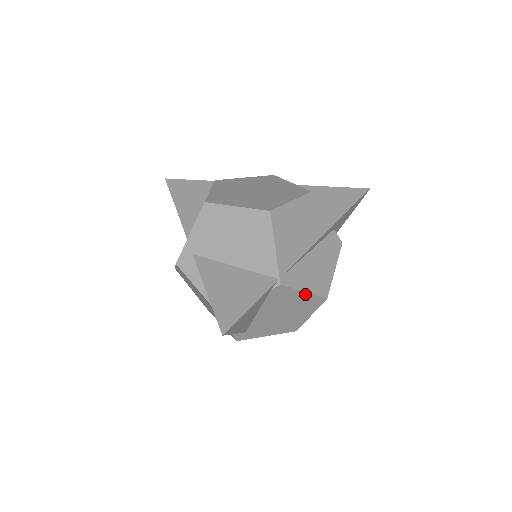
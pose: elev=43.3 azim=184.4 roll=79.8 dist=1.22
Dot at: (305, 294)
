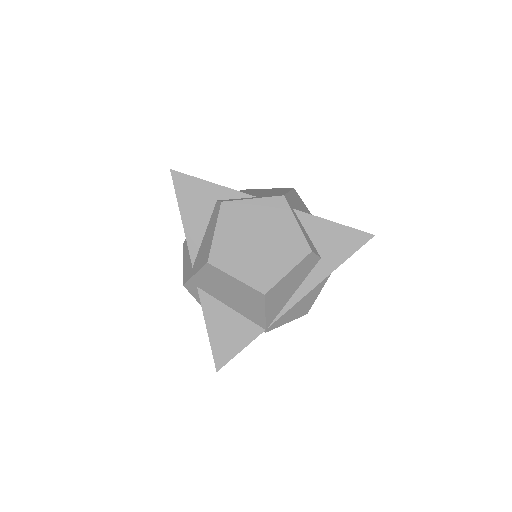
Dot at: (288, 321)
